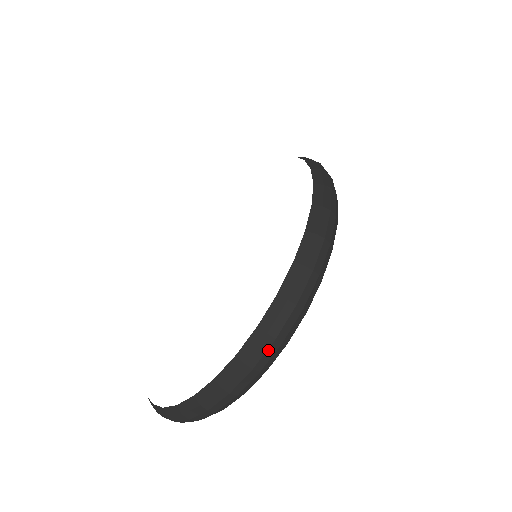
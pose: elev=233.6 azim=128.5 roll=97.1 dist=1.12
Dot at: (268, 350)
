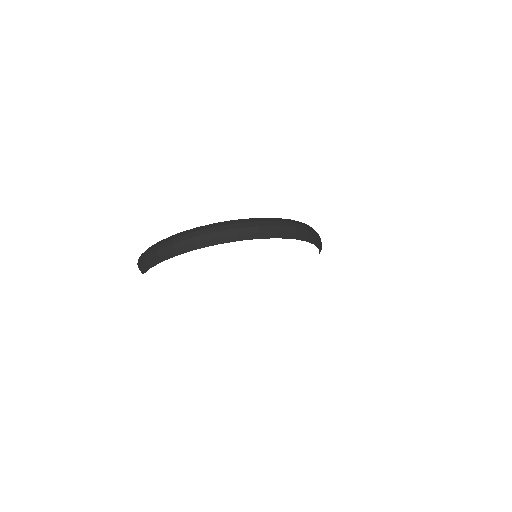
Dot at: (251, 228)
